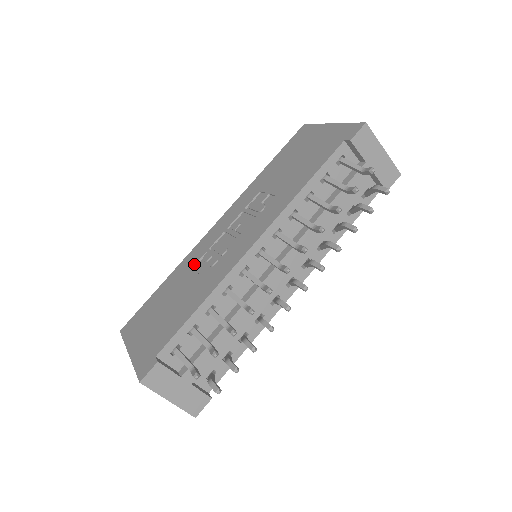
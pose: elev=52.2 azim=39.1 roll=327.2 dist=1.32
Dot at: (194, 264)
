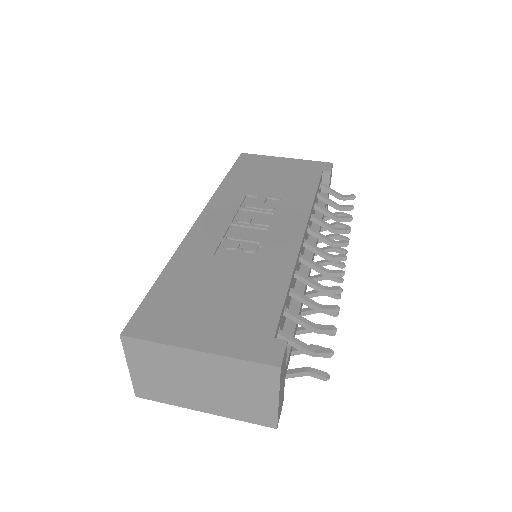
Dot at: (213, 251)
